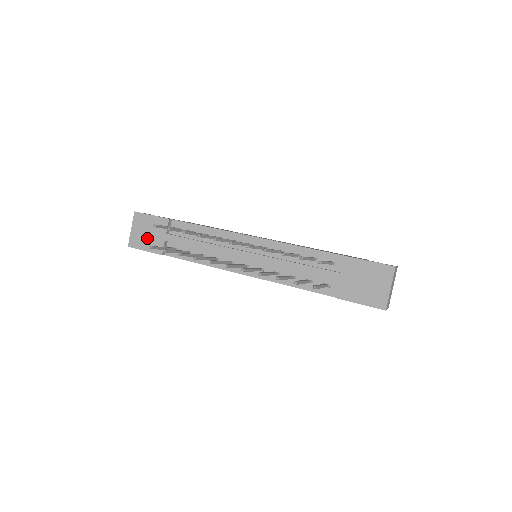
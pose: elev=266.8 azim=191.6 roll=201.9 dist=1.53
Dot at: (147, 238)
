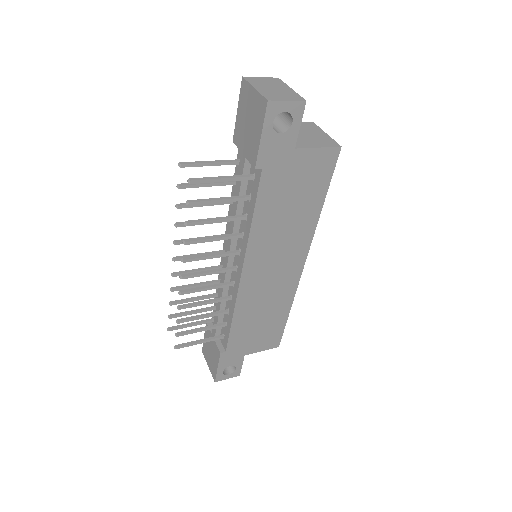
Dot at: (212, 357)
